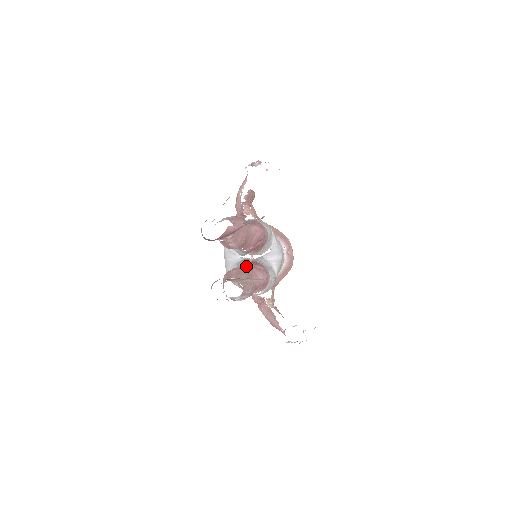
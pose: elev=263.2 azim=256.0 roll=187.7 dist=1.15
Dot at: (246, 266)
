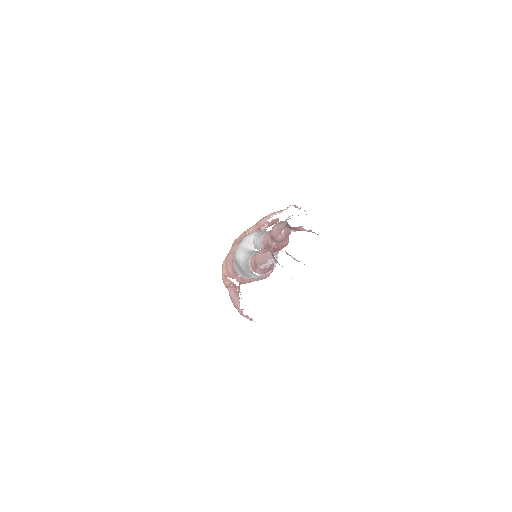
Dot at: occluded
